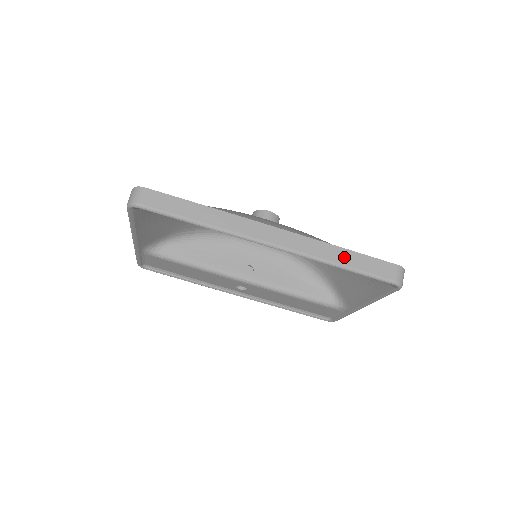
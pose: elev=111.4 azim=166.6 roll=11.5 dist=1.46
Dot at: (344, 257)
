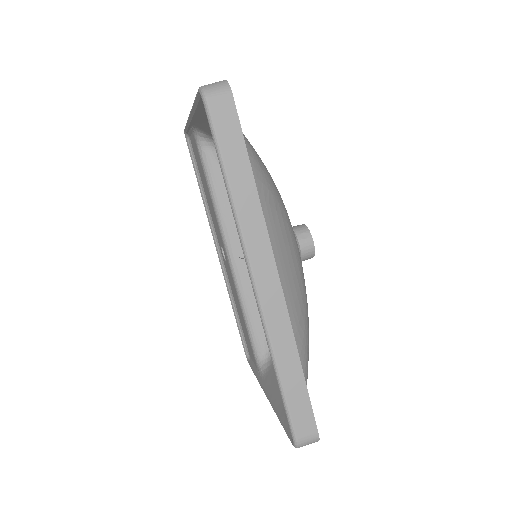
Dot at: (291, 371)
